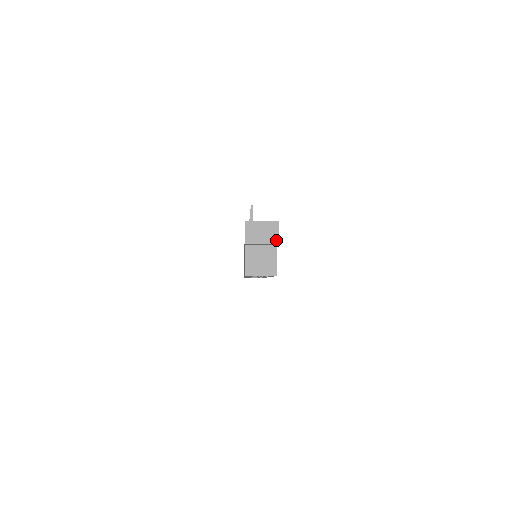
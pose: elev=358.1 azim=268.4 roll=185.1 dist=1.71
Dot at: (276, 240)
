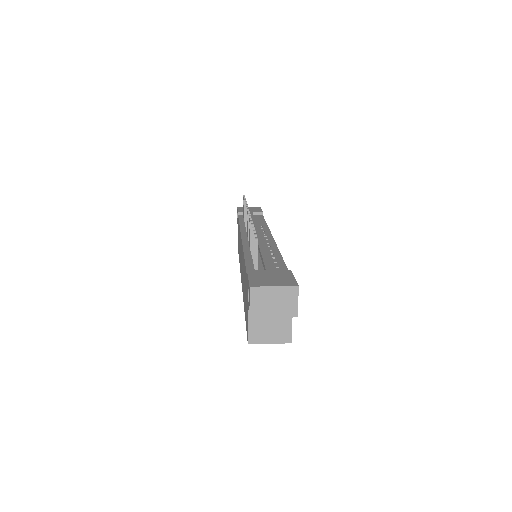
Dot at: (294, 312)
